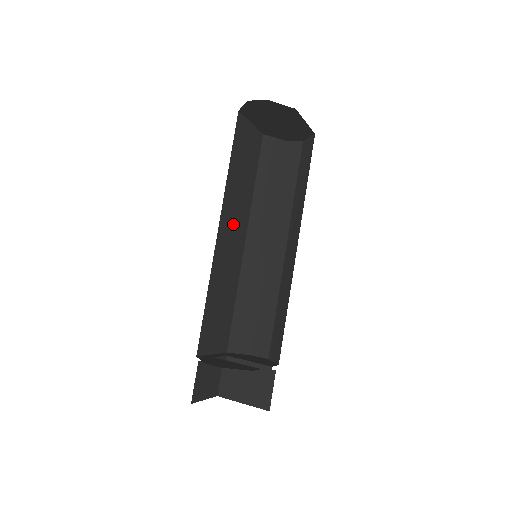
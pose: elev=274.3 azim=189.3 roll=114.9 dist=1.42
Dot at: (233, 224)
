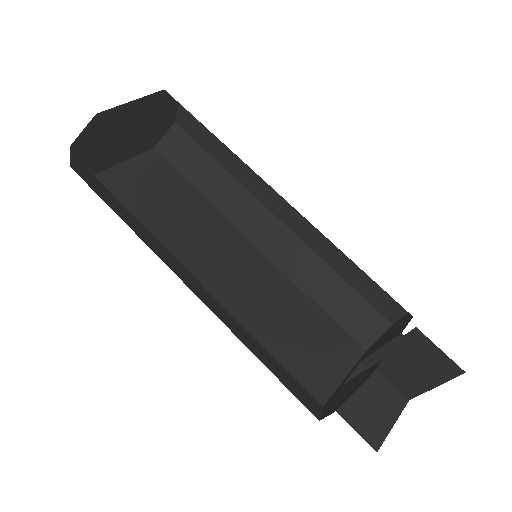
Dot at: (215, 253)
